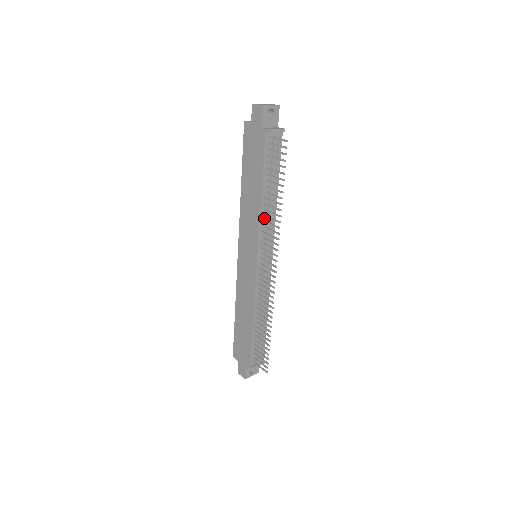
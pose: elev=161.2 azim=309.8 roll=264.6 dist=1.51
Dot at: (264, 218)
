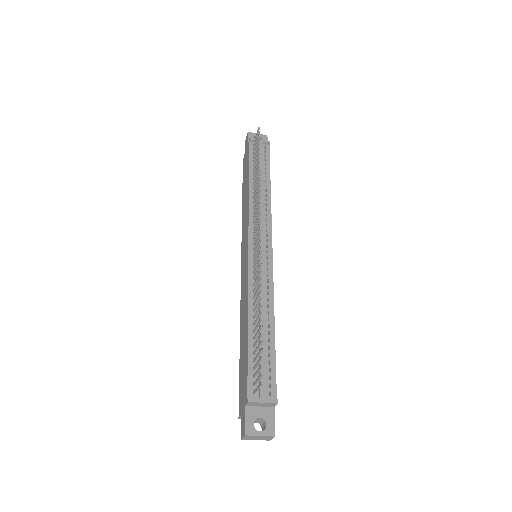
Dot at: occluded
